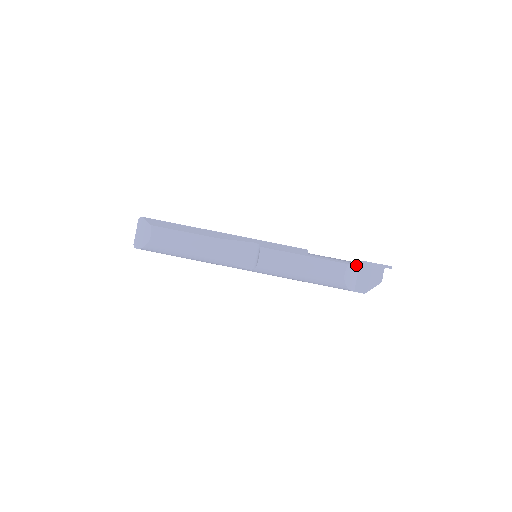
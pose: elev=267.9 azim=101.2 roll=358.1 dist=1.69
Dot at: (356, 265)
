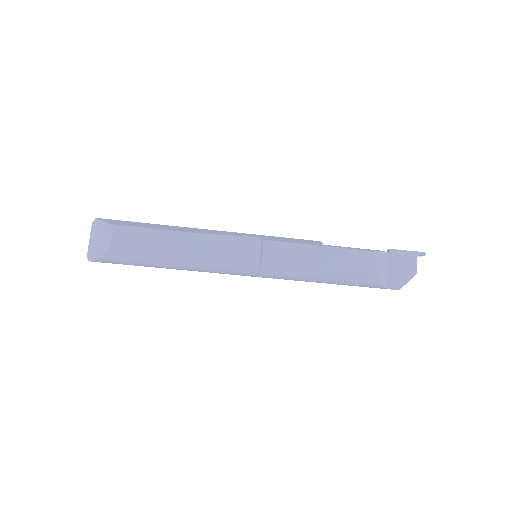
Dot at: (384, 254)
